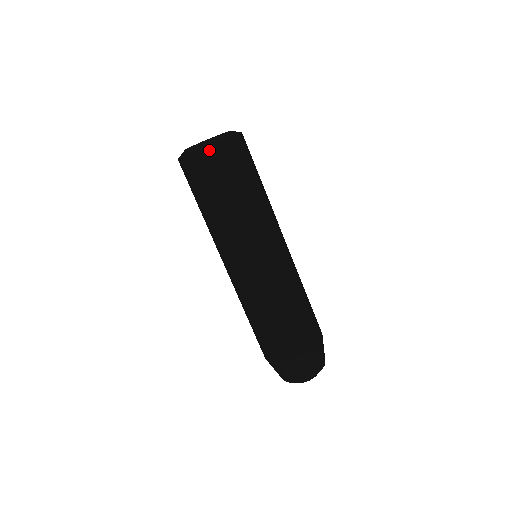
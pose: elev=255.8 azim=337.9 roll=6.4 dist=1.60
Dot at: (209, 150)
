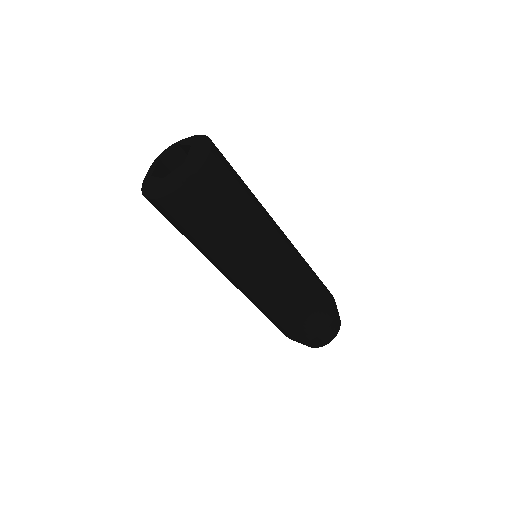
Dot at: (200, 177)
